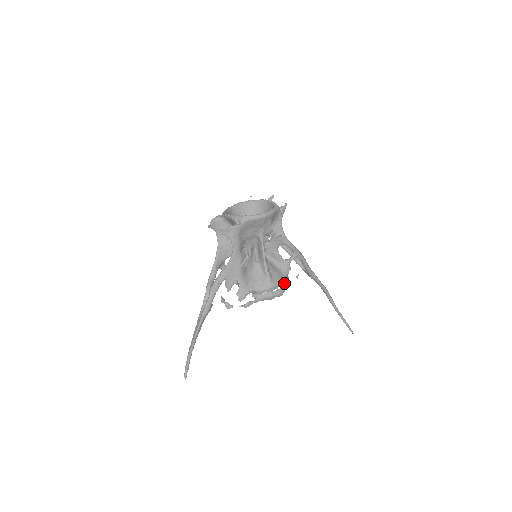
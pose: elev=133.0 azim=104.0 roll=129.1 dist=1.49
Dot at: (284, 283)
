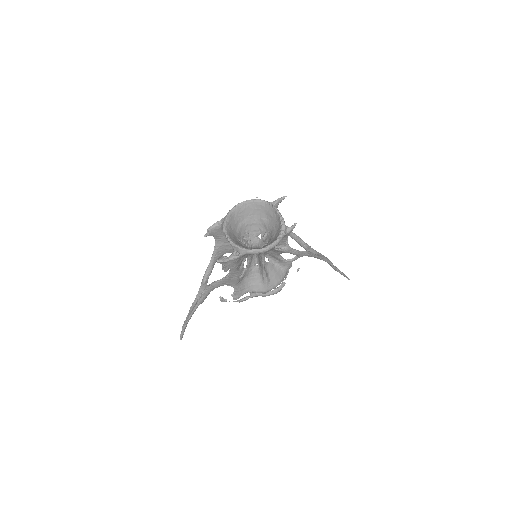
Dot at: (282, 280)
